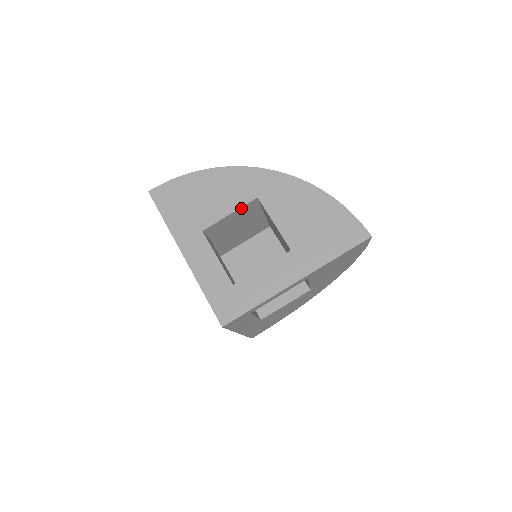
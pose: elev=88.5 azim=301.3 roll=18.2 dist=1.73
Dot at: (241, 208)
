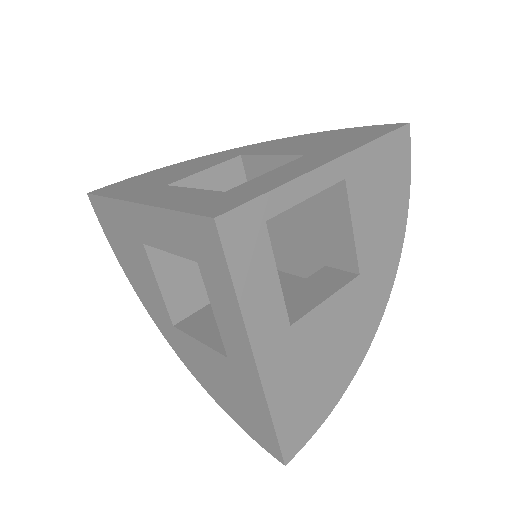
Dot at: (220, 167)
